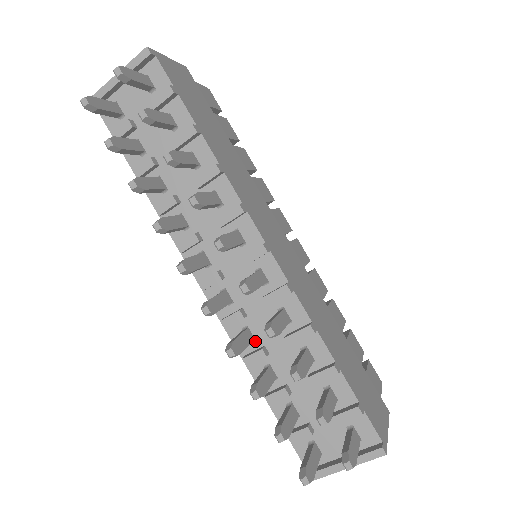
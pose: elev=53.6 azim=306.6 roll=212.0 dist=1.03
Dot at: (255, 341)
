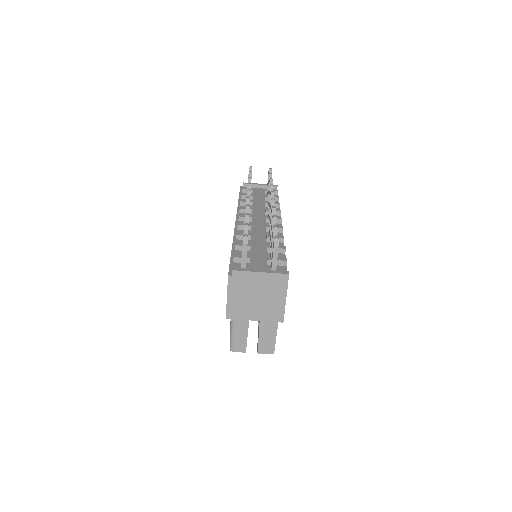
Dot at: occluded
